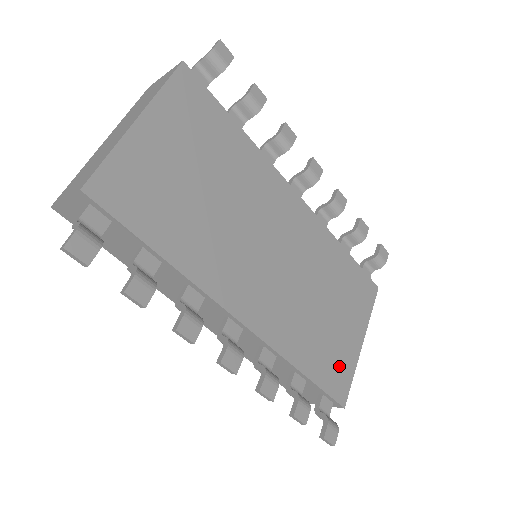
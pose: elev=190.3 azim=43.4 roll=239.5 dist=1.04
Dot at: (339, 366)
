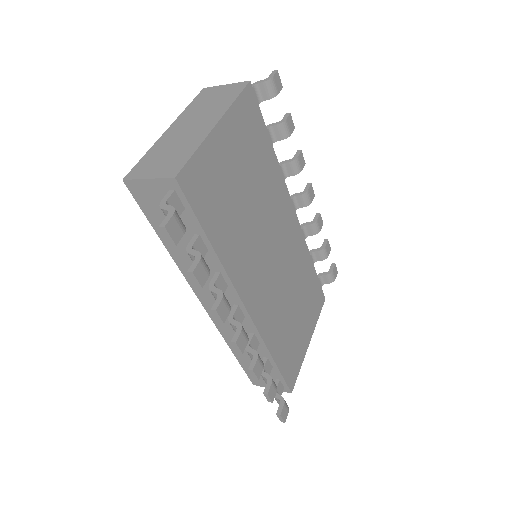
Dot at: (294, 358)
